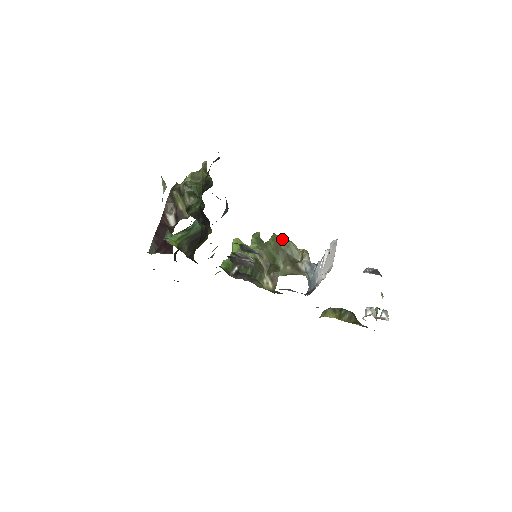
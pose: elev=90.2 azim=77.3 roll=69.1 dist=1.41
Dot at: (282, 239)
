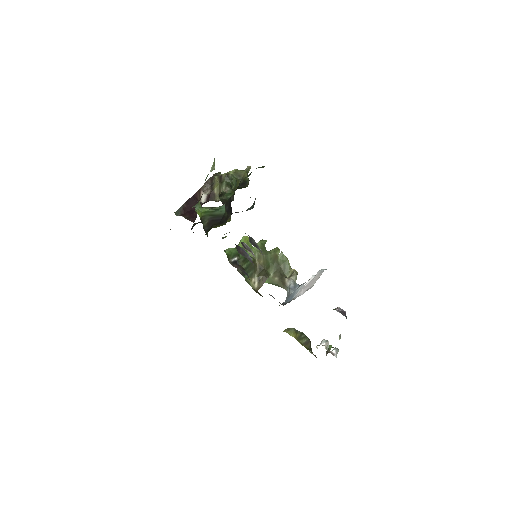
Dot at: (282, 254)
